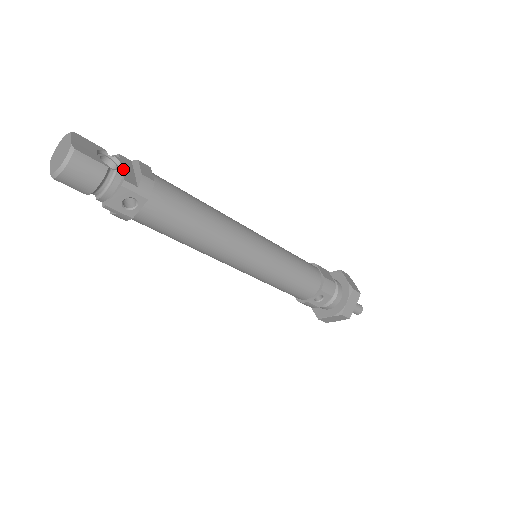
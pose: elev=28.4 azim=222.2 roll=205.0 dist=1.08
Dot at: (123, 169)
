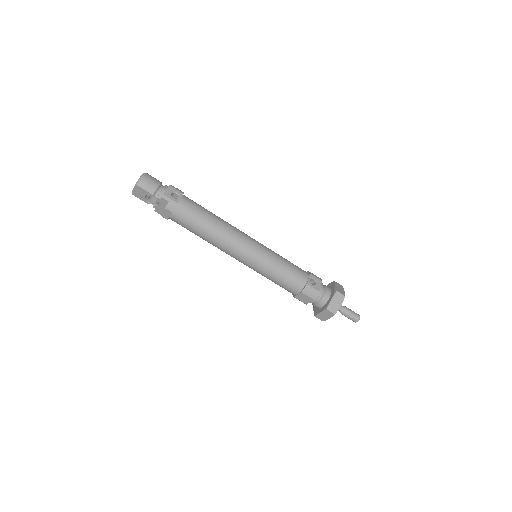
Dot at: occluded
